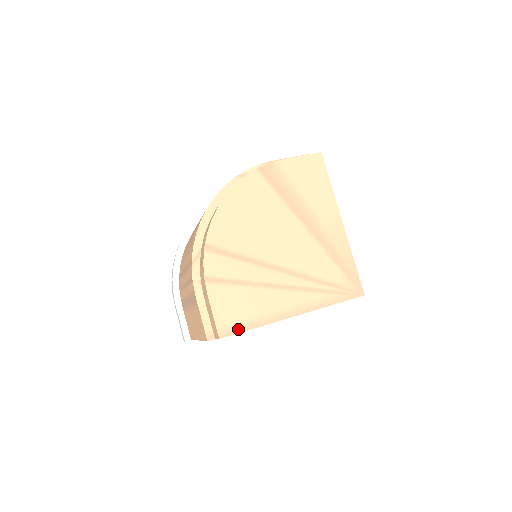
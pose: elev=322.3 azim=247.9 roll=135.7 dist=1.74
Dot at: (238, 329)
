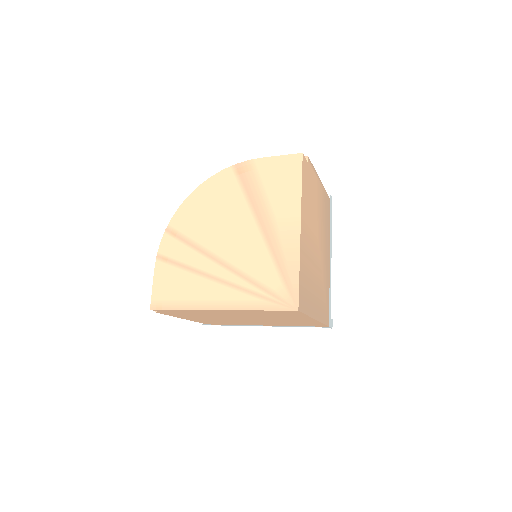
Dot at: (167, 306)
